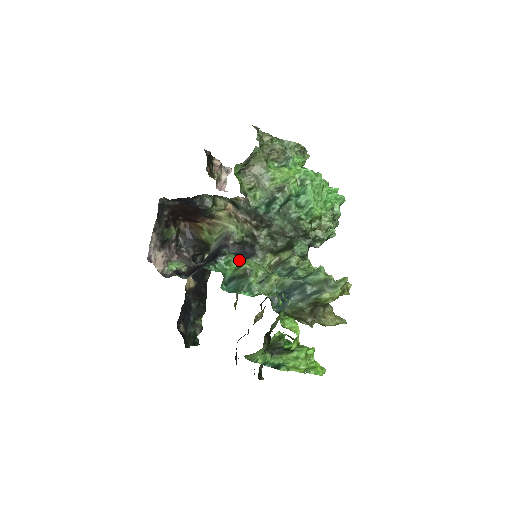
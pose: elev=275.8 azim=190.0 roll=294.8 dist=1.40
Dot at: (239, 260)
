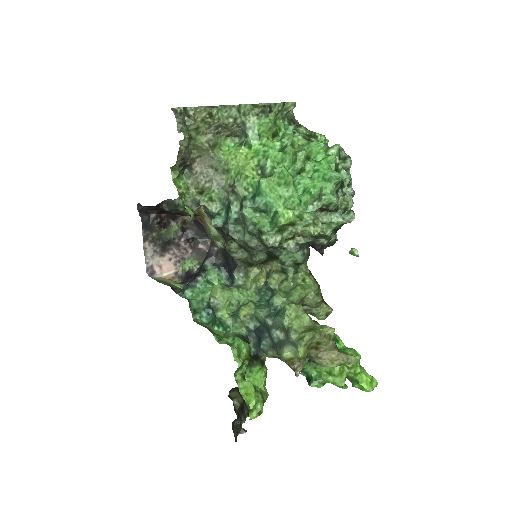
Dot at: (225, 273)
